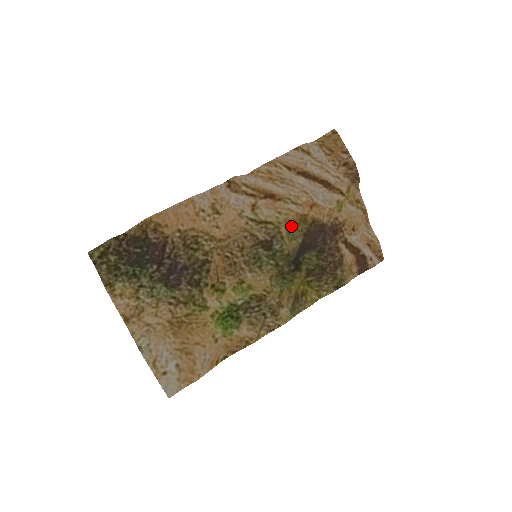
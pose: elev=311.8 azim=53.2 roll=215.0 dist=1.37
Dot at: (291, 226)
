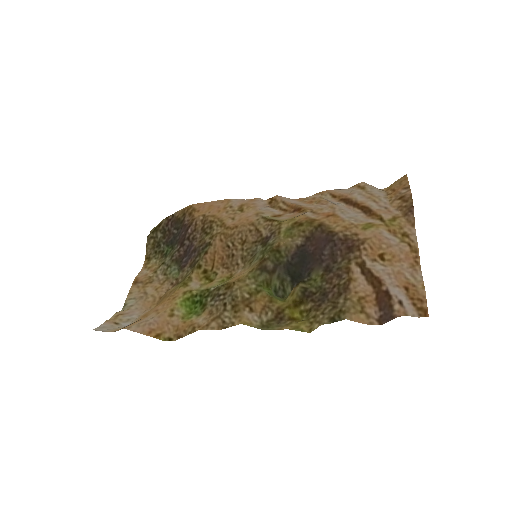
Dot at: (294, 225)
